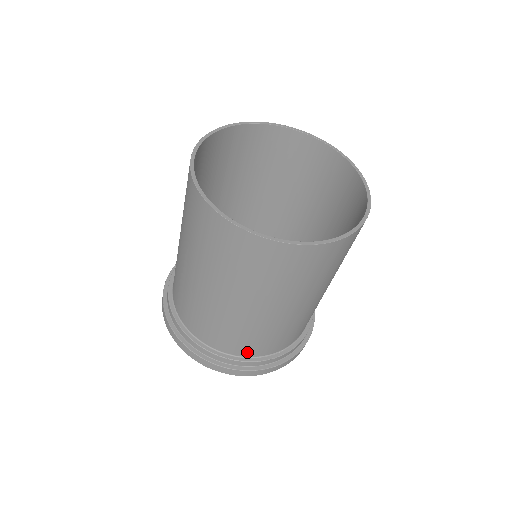
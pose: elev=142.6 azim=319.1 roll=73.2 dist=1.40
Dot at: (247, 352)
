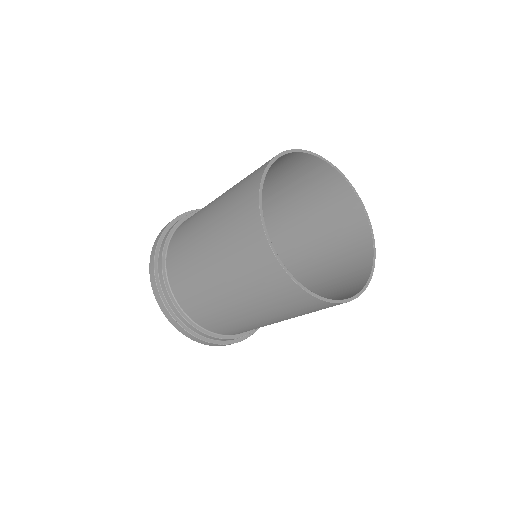
Dot at: occluded
